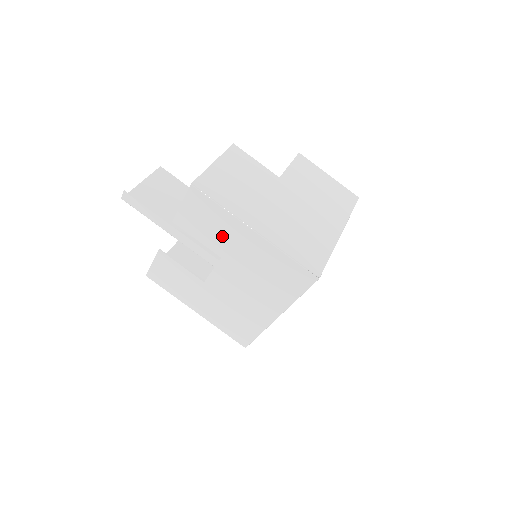
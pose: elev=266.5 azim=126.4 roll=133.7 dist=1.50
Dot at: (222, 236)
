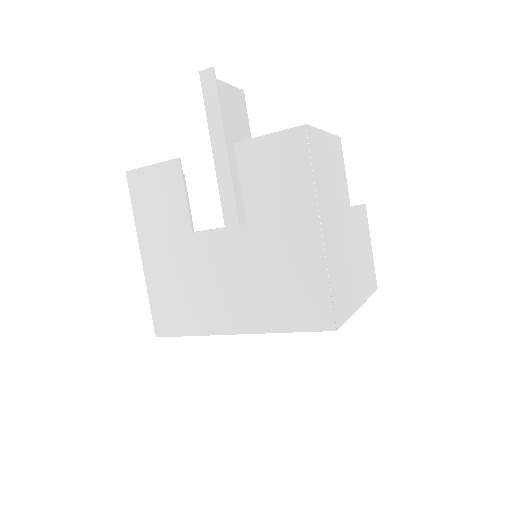
Dot at: (276, 203)
